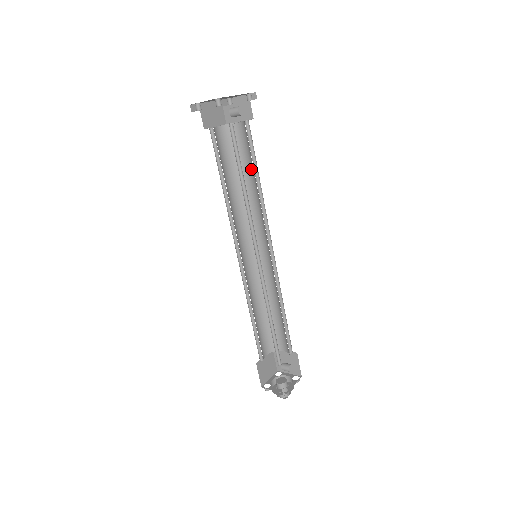
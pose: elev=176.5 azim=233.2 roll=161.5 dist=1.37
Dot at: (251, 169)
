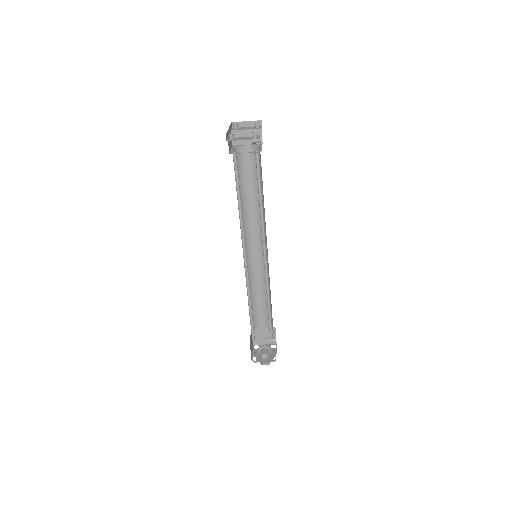
Dot at: (255, 185)
